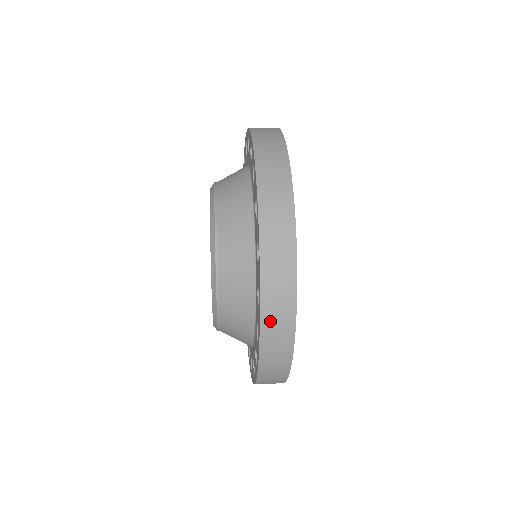
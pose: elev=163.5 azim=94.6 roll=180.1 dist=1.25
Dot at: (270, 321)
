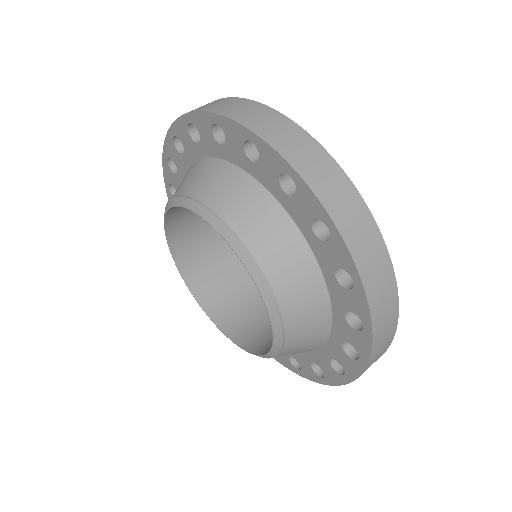
Dot at: occluded
